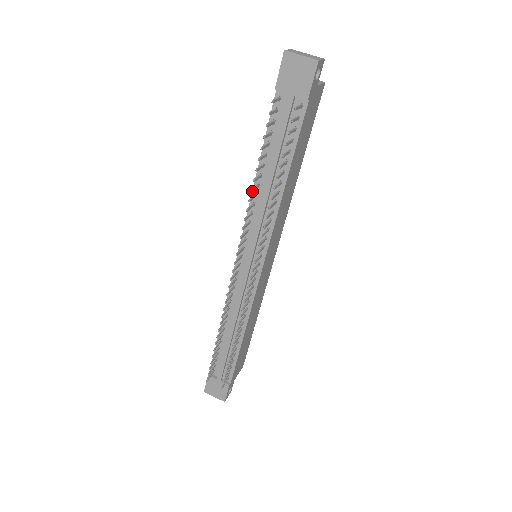
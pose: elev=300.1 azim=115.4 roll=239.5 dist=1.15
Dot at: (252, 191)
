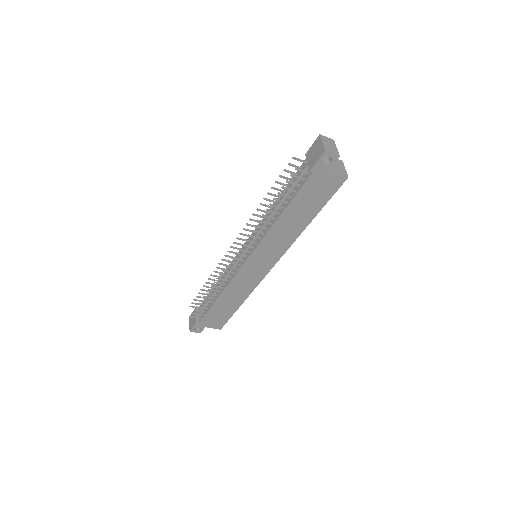
Dot at: occluded
